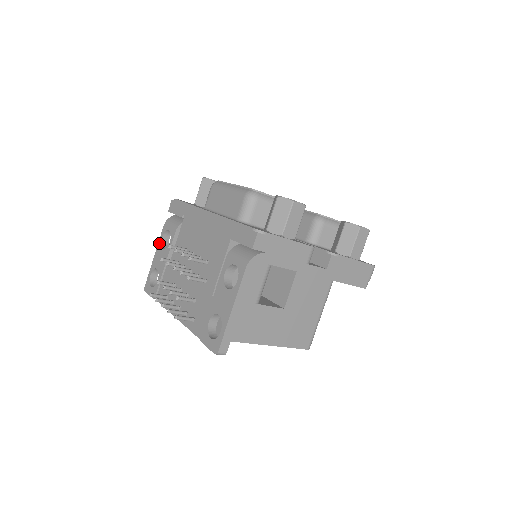
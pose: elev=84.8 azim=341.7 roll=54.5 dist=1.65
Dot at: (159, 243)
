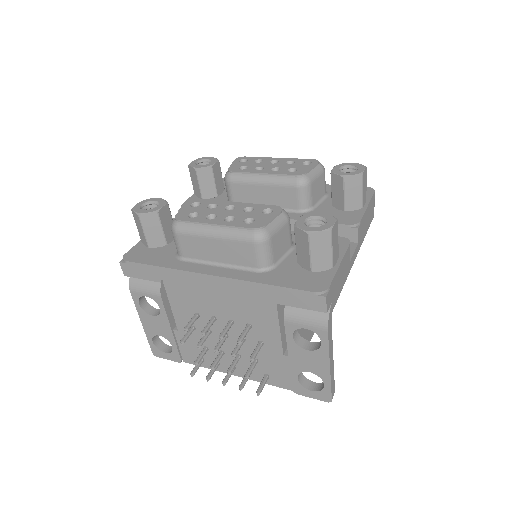
Dot at: (139, 311)
